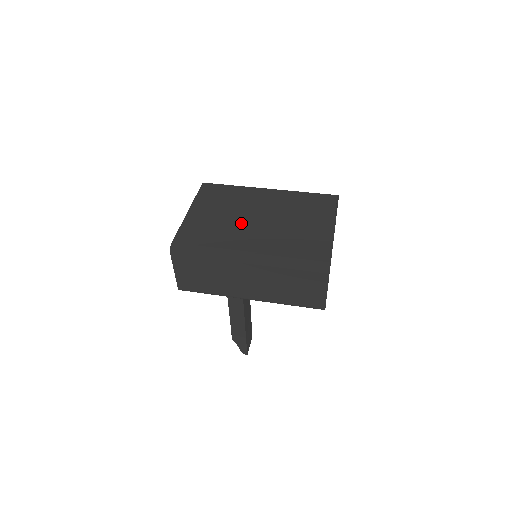
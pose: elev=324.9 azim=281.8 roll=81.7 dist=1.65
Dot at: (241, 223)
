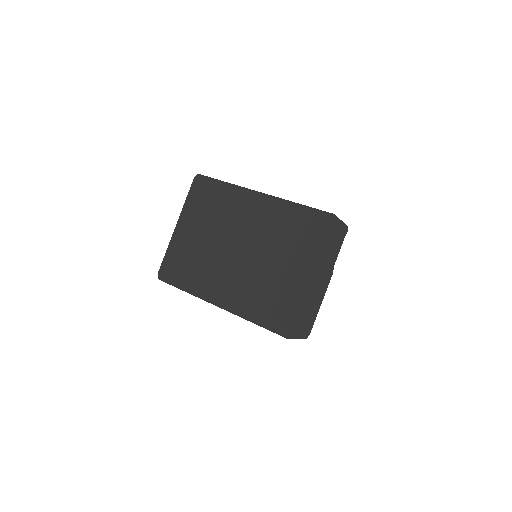
Dot at: (218, 254)
